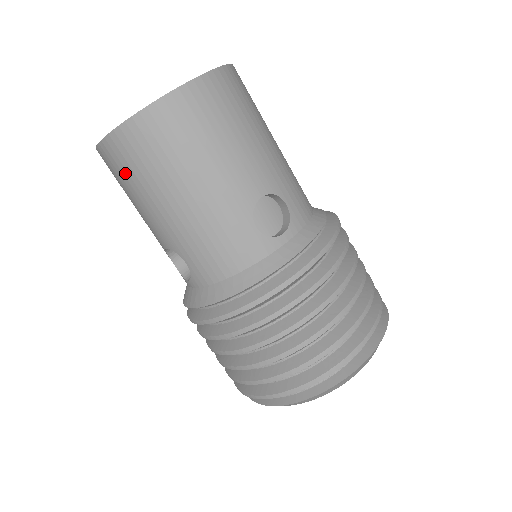
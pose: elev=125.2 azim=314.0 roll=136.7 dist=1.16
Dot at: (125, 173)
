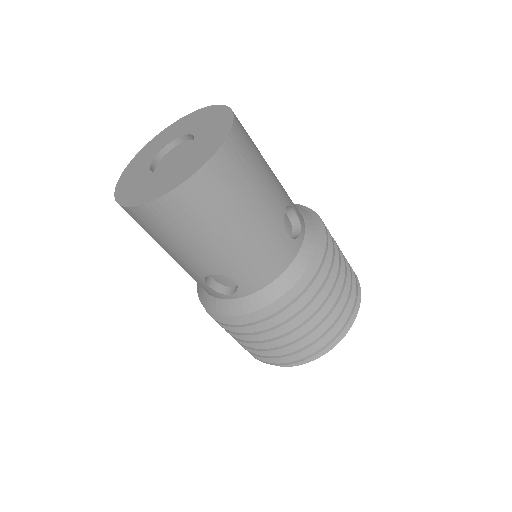
Dot at: (180, 222)
